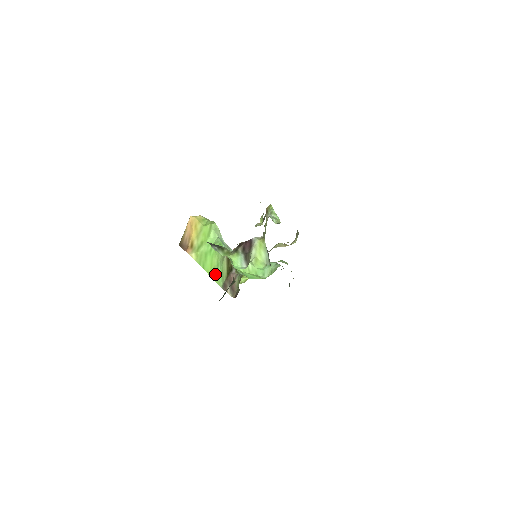
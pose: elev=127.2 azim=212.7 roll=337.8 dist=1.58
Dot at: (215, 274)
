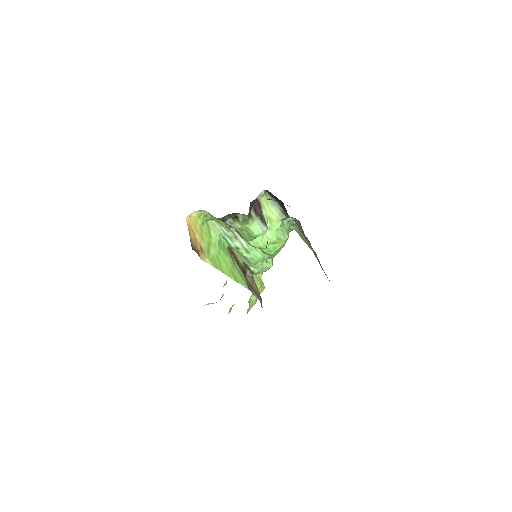
Dot at: (235, 277)
